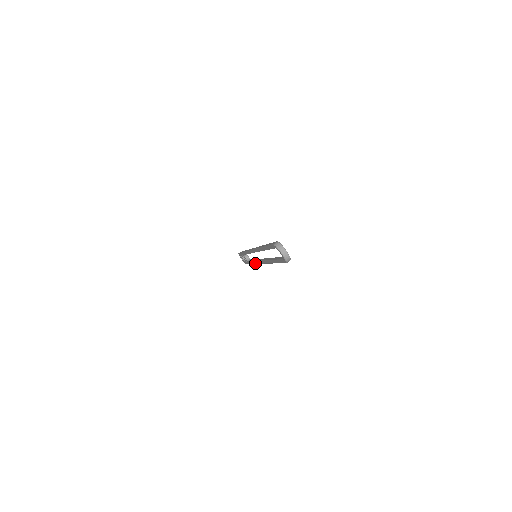
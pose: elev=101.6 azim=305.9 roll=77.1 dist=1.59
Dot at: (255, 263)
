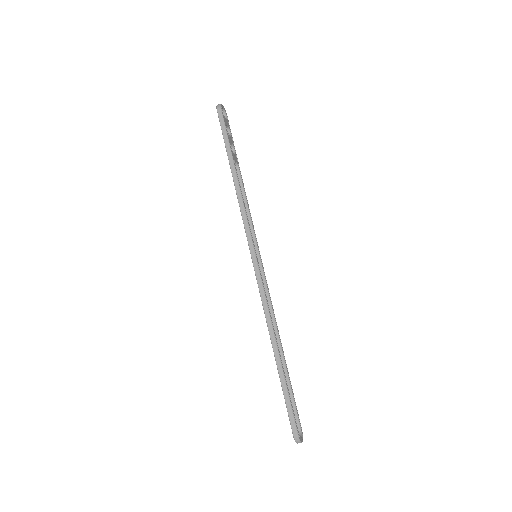
Dot at: occluded
